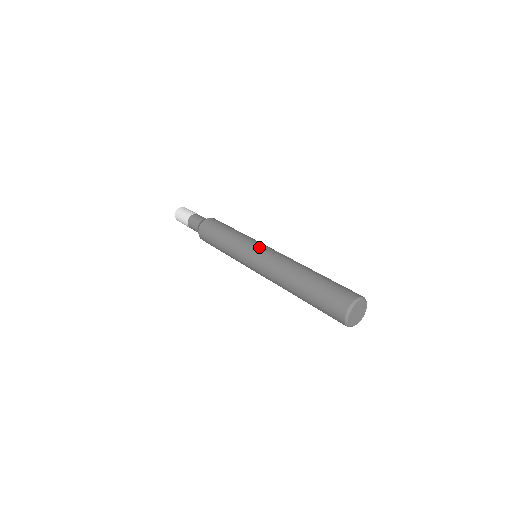
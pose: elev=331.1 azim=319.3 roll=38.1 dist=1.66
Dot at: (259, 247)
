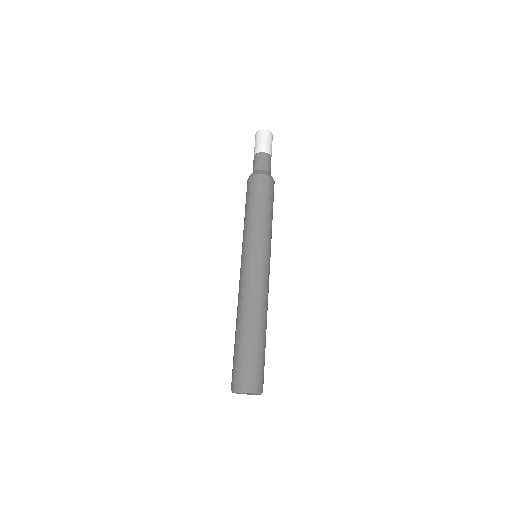
Dot at: (265, 260)
